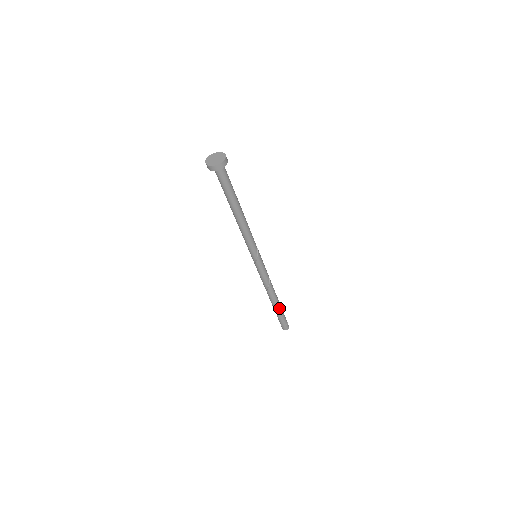
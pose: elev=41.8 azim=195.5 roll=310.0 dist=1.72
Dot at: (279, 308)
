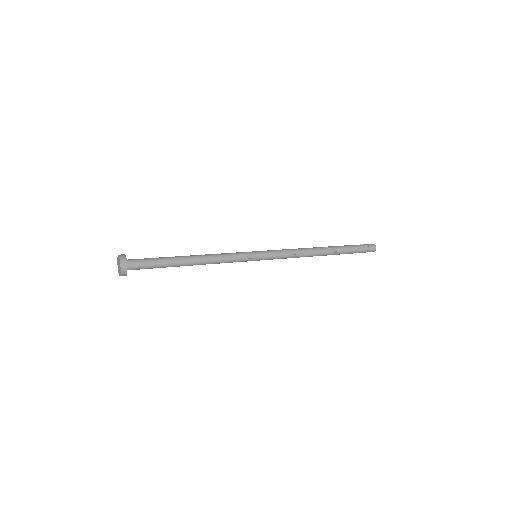
Dot at: (339, 253)
